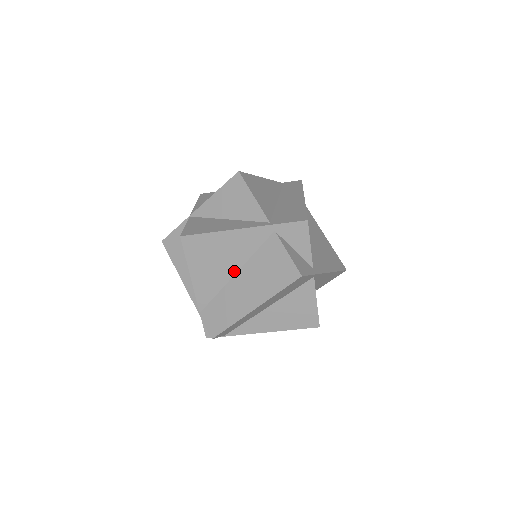
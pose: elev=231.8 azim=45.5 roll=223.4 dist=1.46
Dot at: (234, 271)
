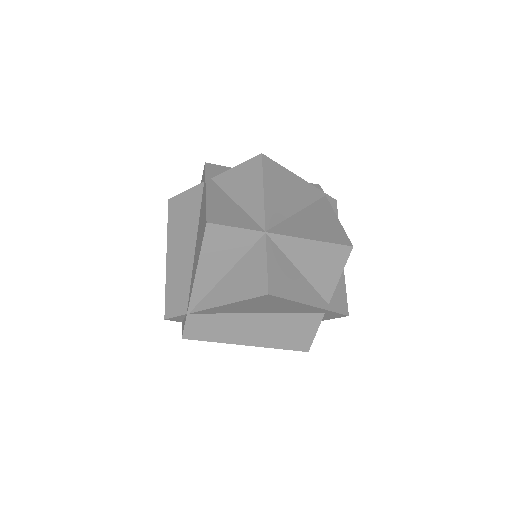
Dot at: (261, 312)
